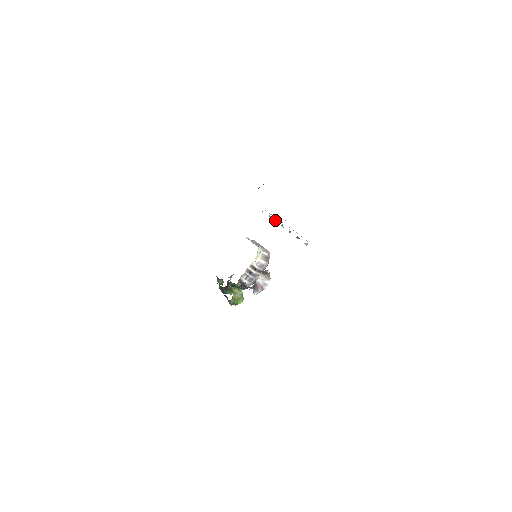
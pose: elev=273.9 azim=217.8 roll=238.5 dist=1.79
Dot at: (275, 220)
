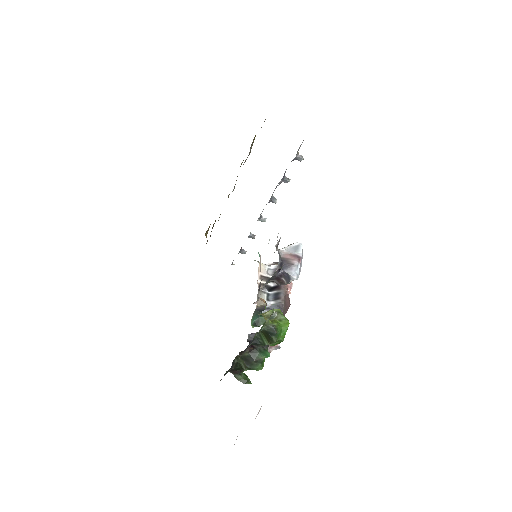
Dot at: (250, 234)
